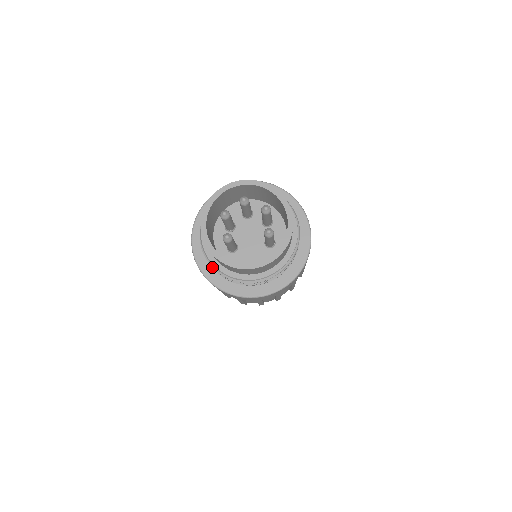
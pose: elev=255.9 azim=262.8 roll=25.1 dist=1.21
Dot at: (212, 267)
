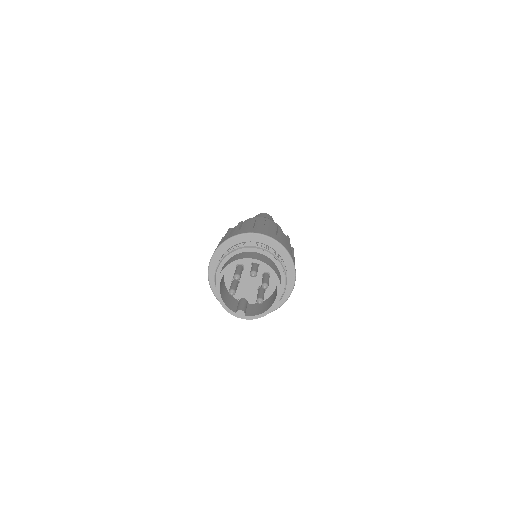
Dot at: occluded
